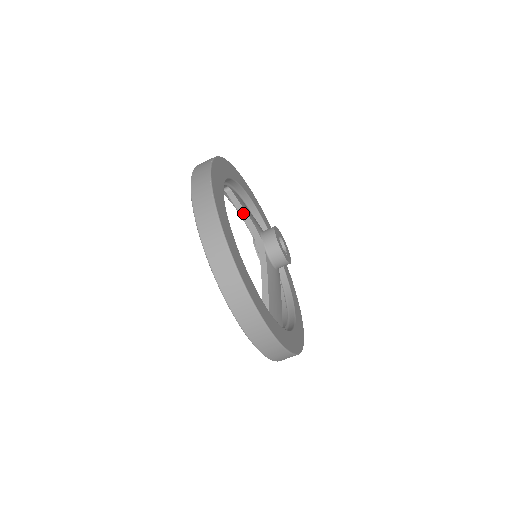
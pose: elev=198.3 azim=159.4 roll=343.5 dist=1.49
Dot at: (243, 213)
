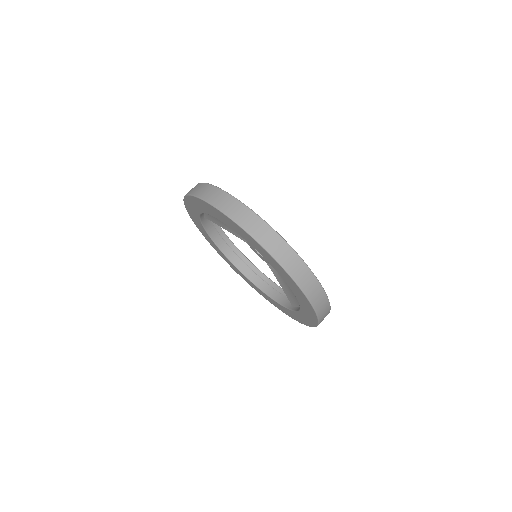
Dot at: occluded
